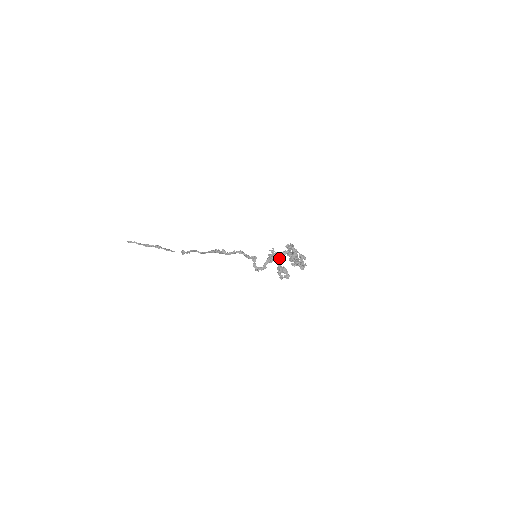
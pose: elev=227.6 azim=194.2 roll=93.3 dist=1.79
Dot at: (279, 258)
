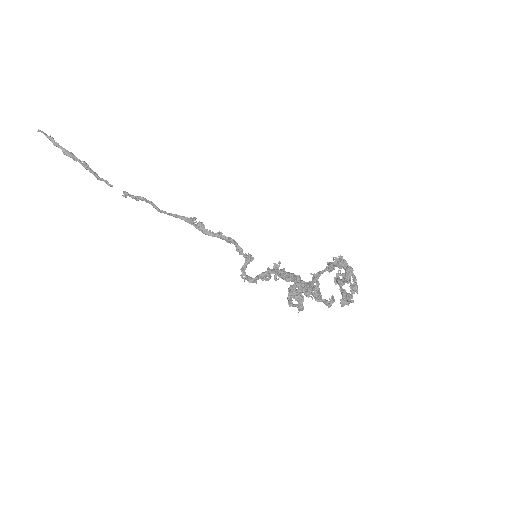
Dot at: (296, 276)
